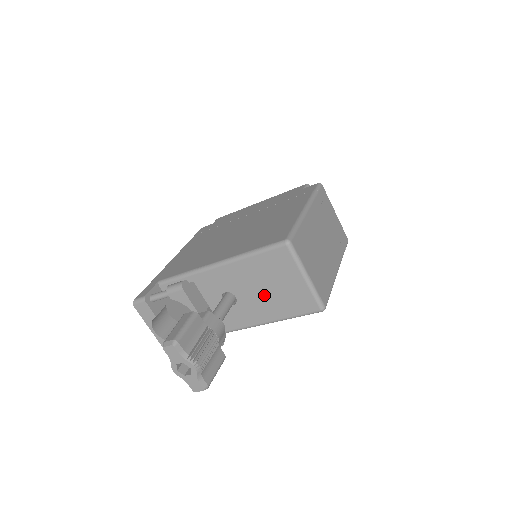
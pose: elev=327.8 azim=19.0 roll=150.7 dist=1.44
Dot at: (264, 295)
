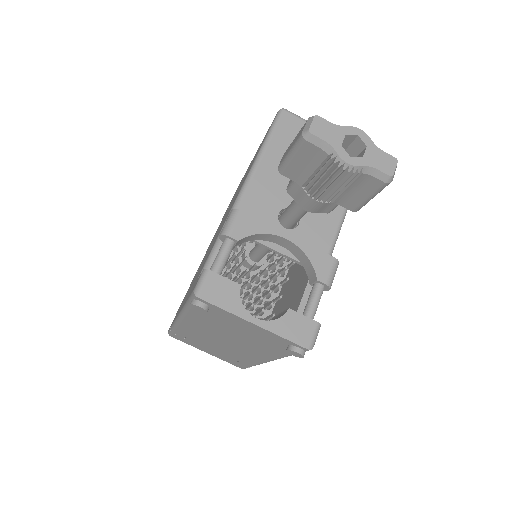
Dot at: occluded
